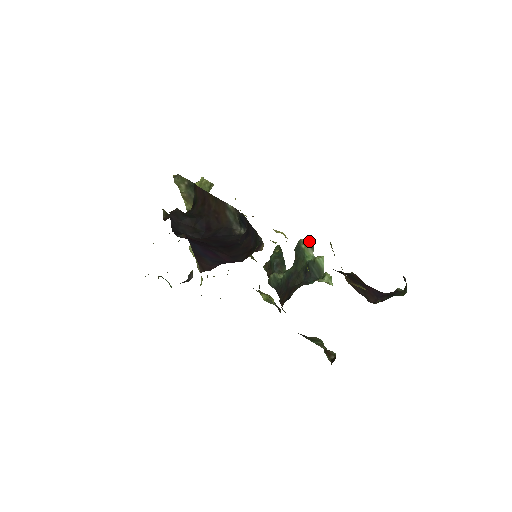
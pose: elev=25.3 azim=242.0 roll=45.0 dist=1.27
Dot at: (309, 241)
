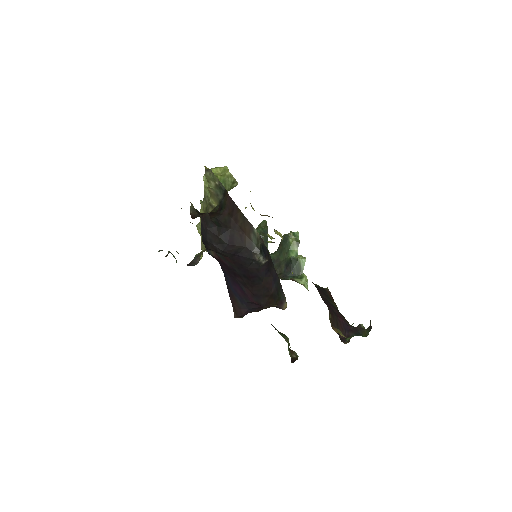
Dot at: (297, 237)
